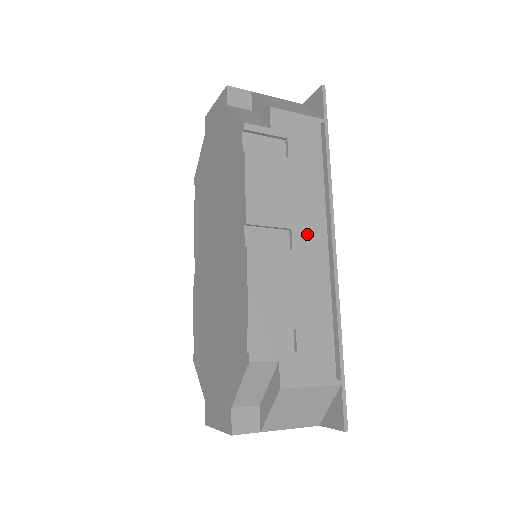
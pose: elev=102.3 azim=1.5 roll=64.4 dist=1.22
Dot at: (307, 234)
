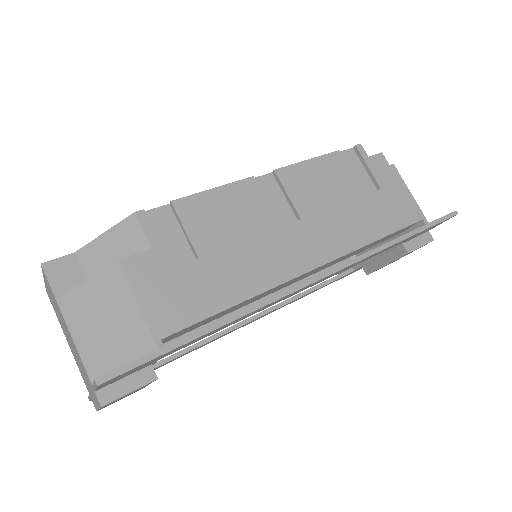
Dot at: (308, 239)
